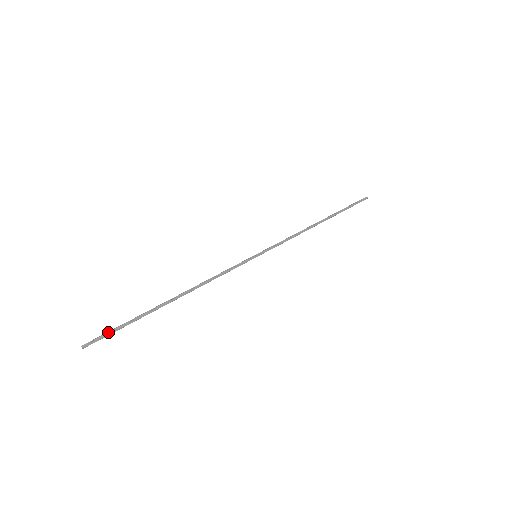
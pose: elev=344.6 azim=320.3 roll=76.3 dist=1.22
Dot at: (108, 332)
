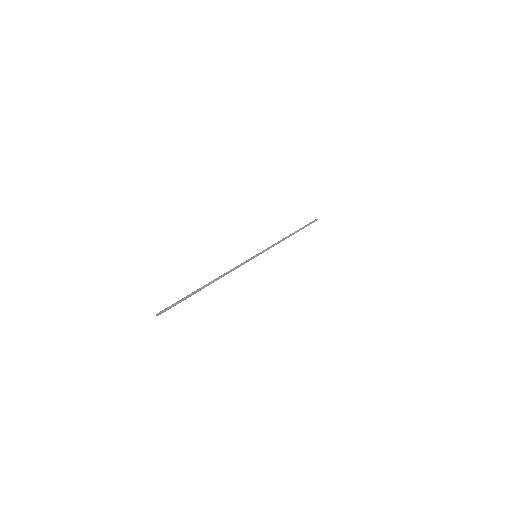
Dot at: (172, 305)
